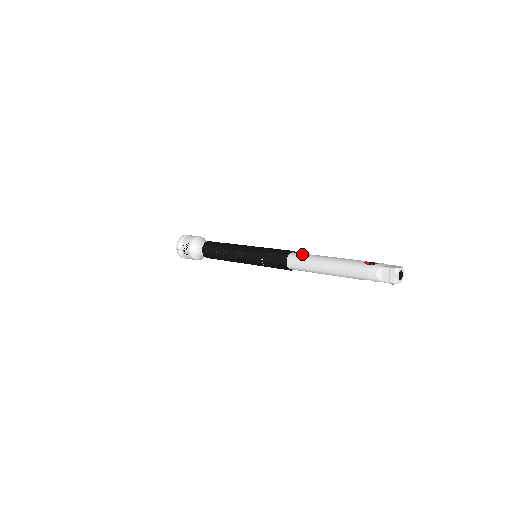
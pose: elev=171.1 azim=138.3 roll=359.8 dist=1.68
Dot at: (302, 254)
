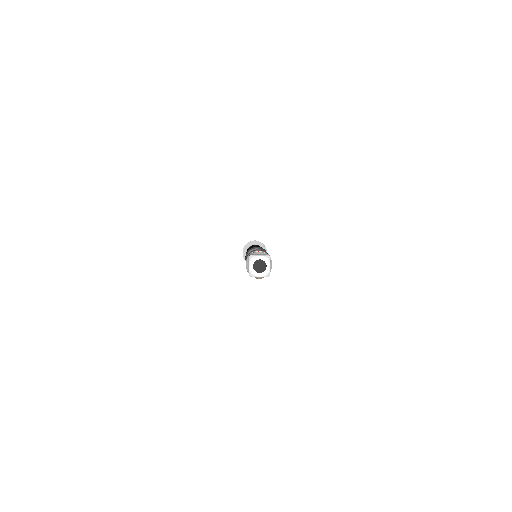
Dot at: occluded
